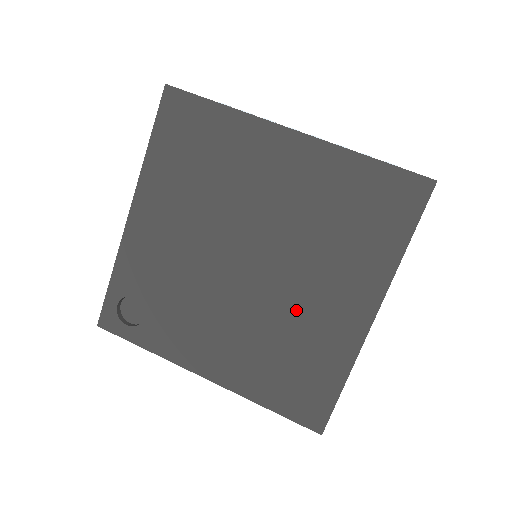
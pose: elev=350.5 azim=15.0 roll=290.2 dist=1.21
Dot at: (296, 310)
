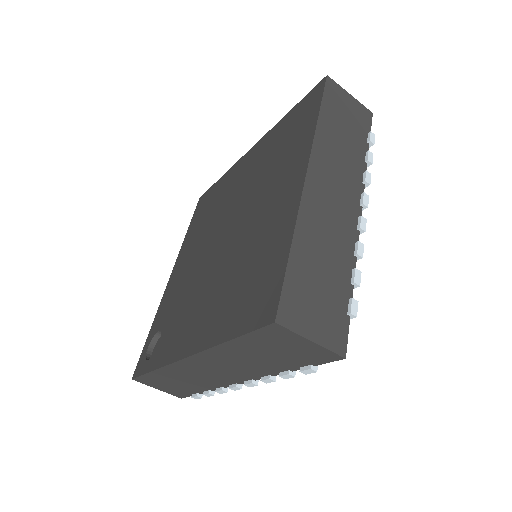
Dot at: (252, 231)
